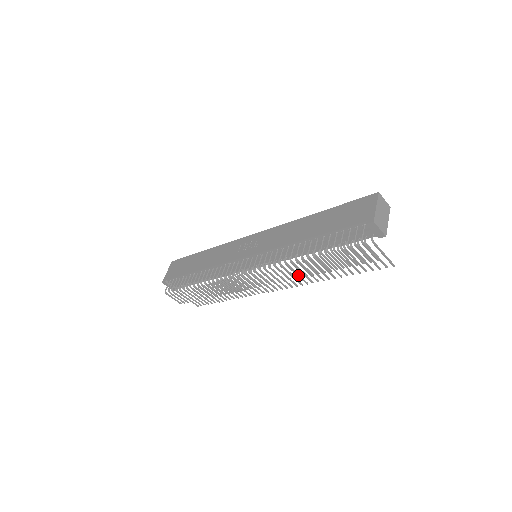
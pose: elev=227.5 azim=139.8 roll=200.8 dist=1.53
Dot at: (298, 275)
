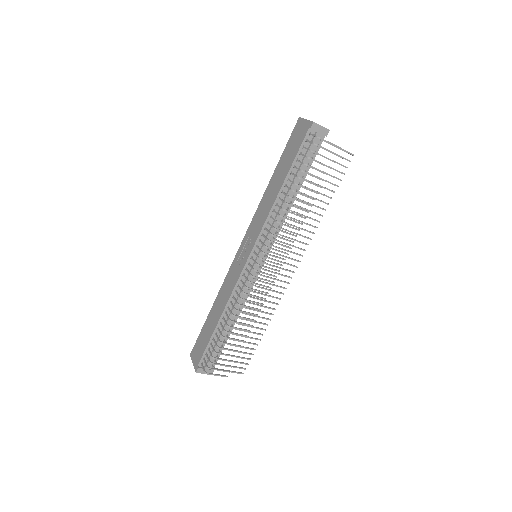
Dot at: (299, 223)
